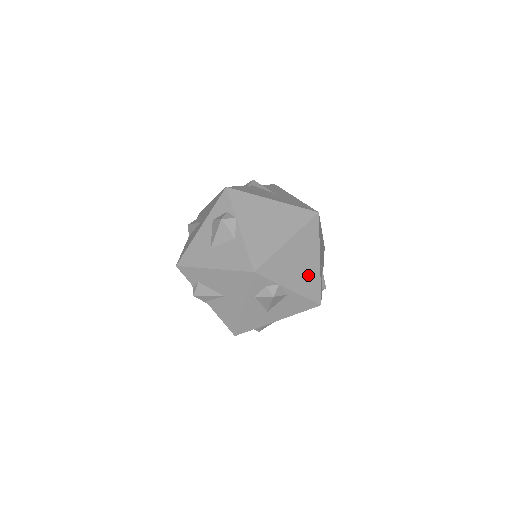
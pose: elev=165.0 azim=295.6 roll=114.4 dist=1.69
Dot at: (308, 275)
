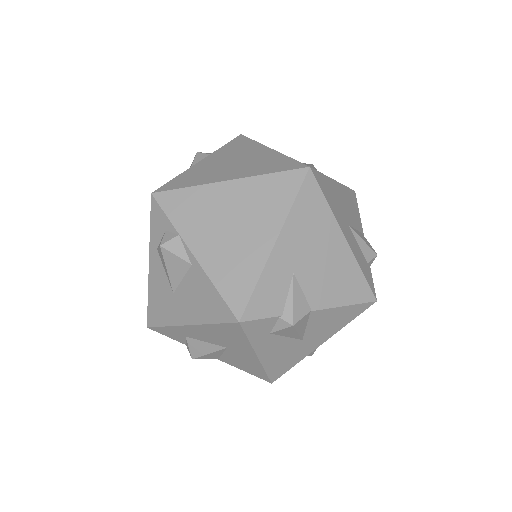
Dot at: (239, 253)
